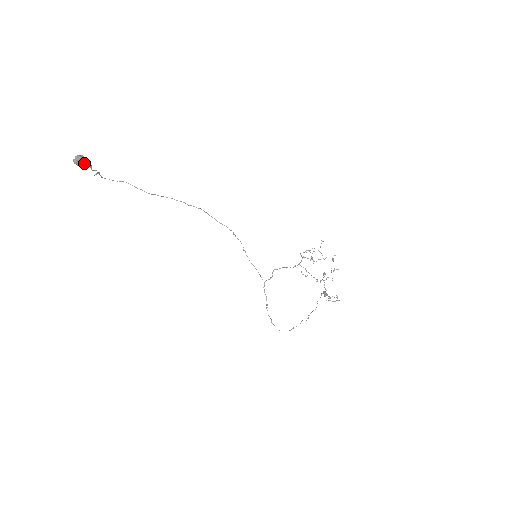
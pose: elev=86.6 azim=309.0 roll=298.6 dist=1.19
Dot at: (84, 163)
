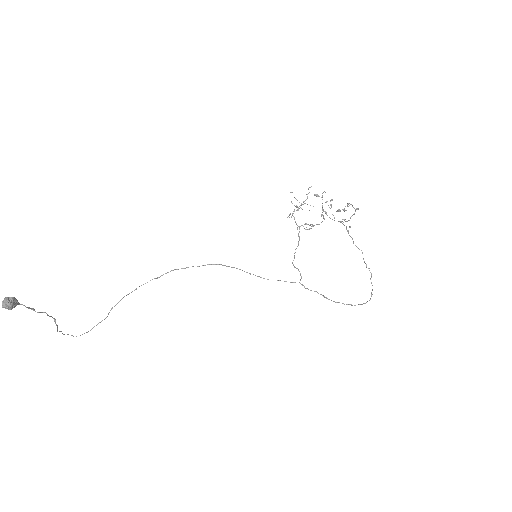
Dot at: (16, 303)
